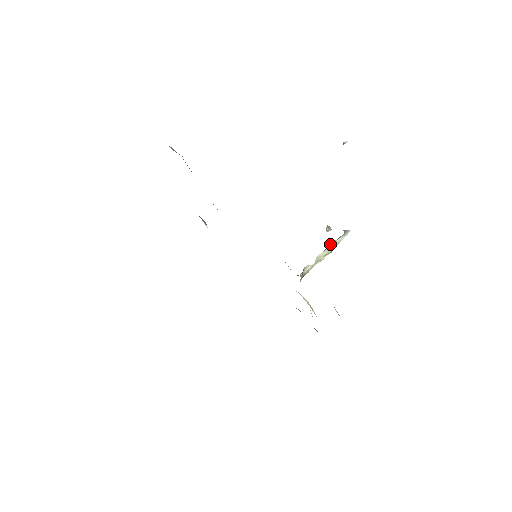
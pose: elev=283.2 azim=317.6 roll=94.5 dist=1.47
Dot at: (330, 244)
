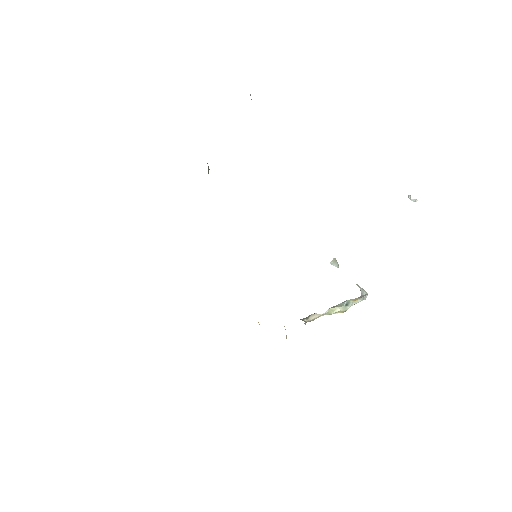
Dot at: (348, 302)
